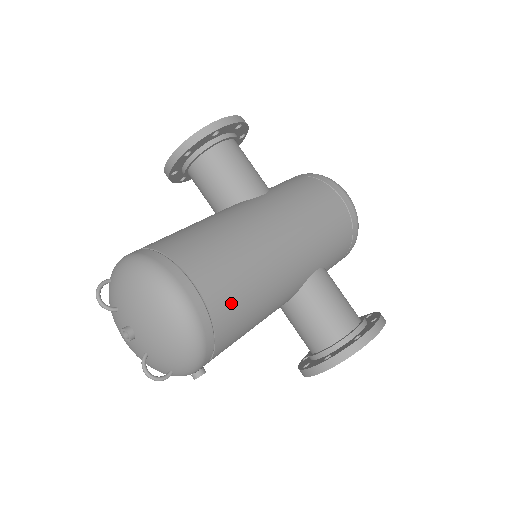
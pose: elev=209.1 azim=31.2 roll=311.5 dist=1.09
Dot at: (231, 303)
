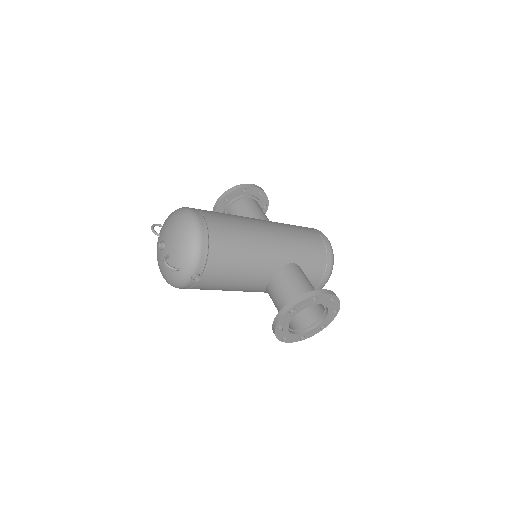
Dot at: (224, 235)
